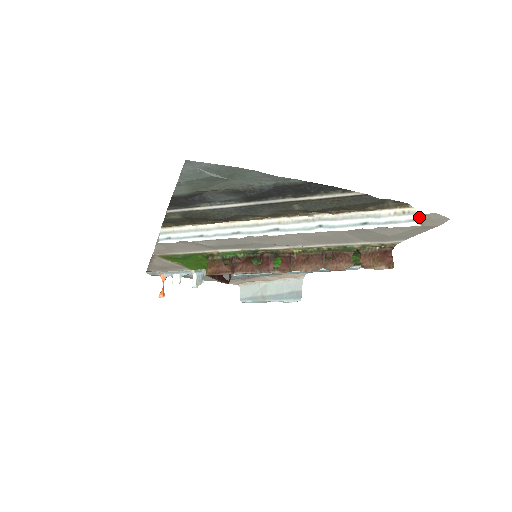
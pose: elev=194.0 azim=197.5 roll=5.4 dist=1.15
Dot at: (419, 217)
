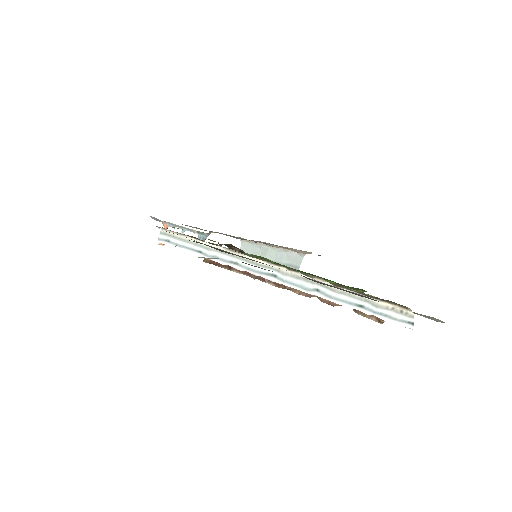
Dot at: (417, 313)
